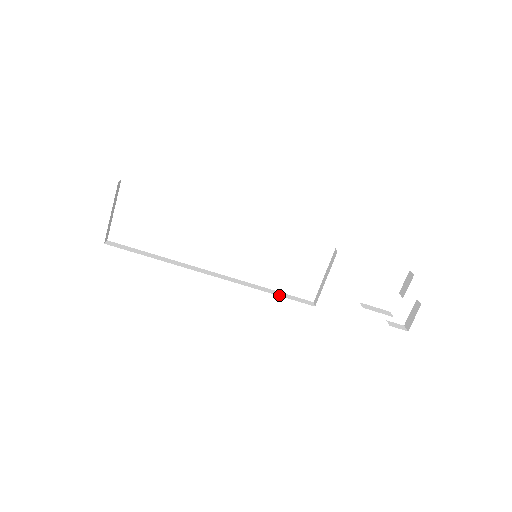
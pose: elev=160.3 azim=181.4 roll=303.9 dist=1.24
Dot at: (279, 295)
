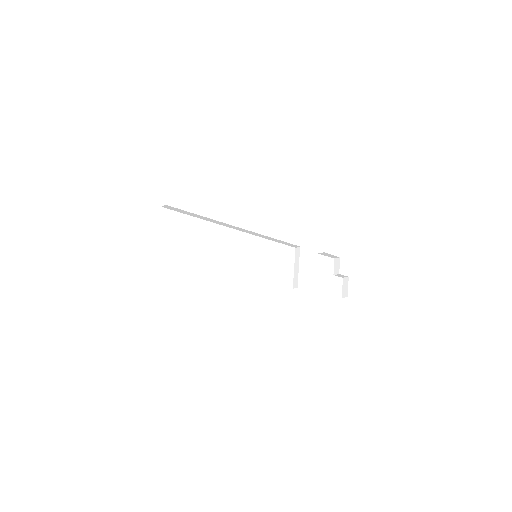
Dot at: occluded
